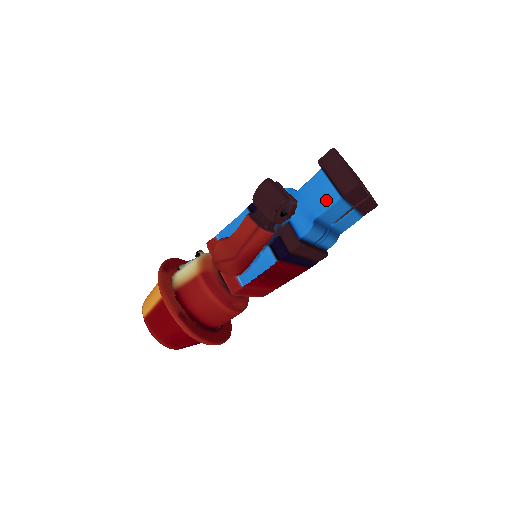
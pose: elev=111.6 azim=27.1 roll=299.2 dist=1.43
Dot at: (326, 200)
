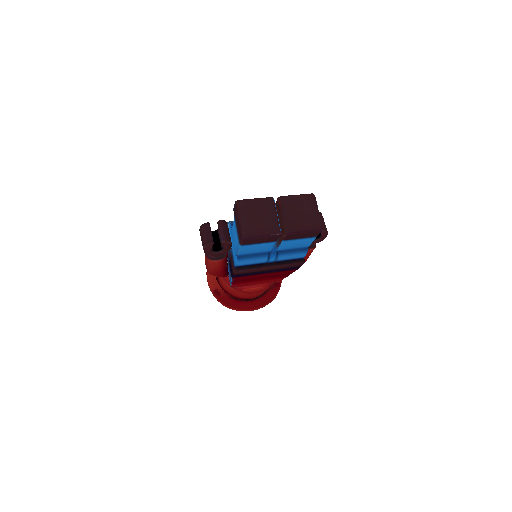
Dot at: (237, 244)
